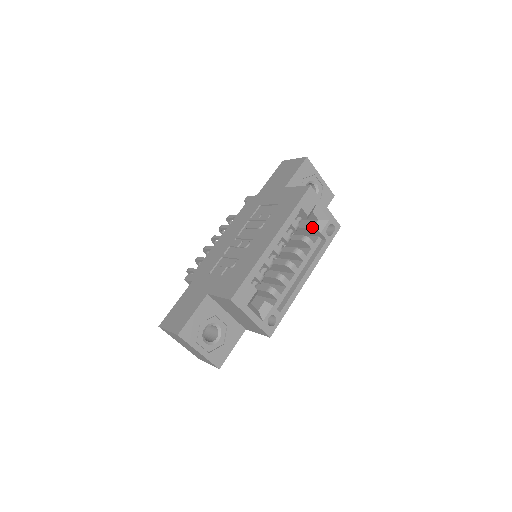
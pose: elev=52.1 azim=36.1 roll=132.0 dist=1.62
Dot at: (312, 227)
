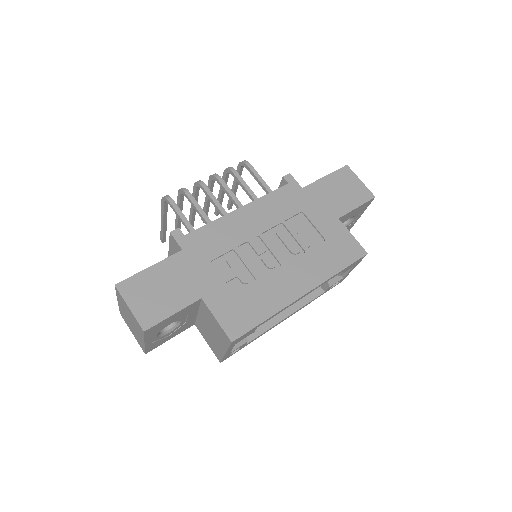
Dot at: occluded
